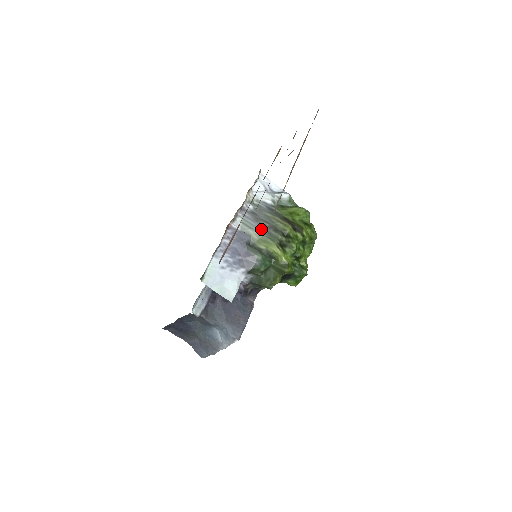
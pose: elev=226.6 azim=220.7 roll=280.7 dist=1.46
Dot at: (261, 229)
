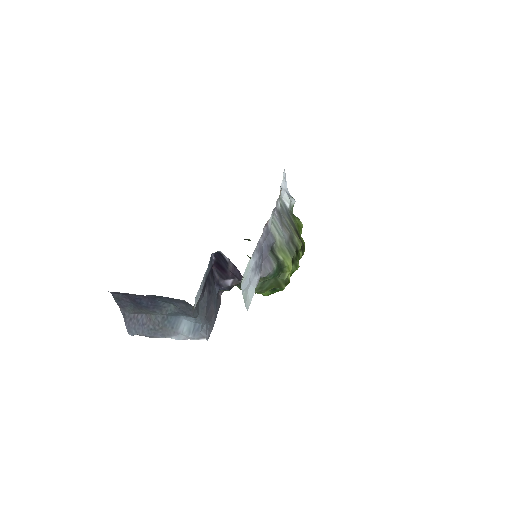
Dot at: (285, 237)
